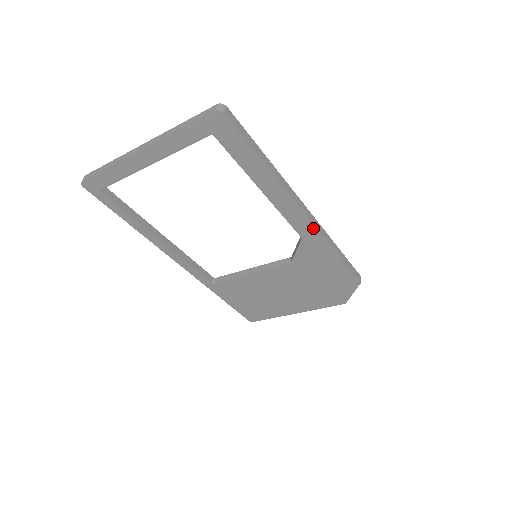
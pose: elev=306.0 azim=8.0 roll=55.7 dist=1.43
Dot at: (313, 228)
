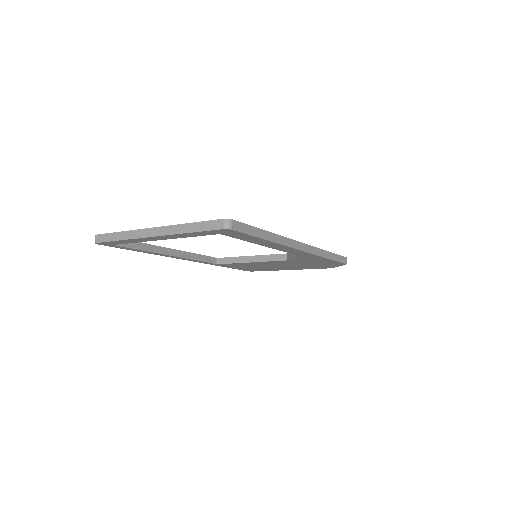
Dot at: (308, 253)
